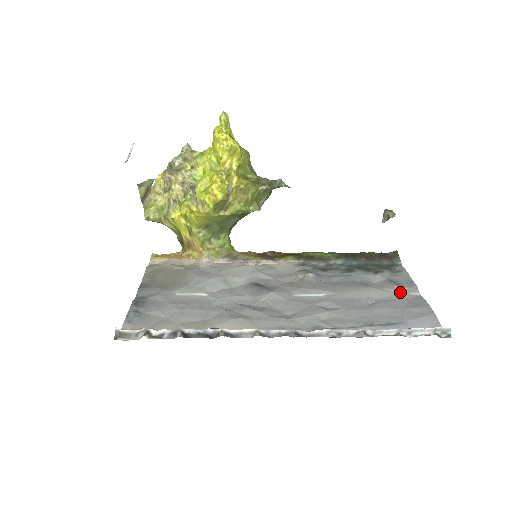
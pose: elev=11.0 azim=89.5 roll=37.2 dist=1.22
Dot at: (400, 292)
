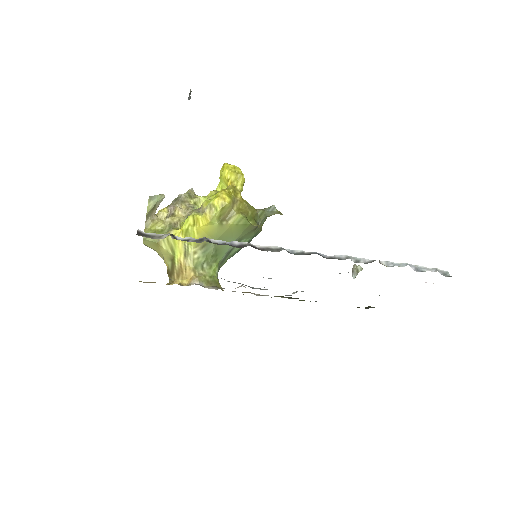
Dot at: occluded
